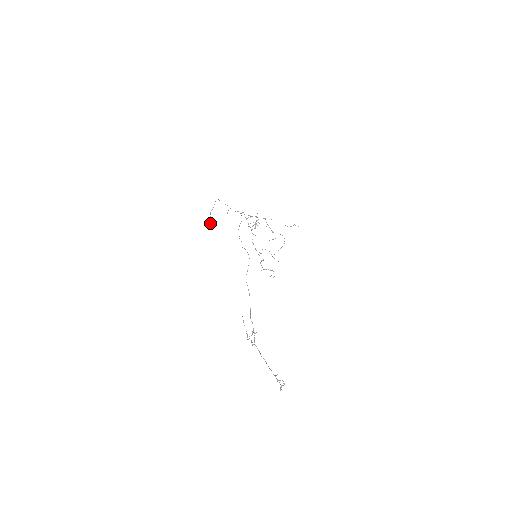
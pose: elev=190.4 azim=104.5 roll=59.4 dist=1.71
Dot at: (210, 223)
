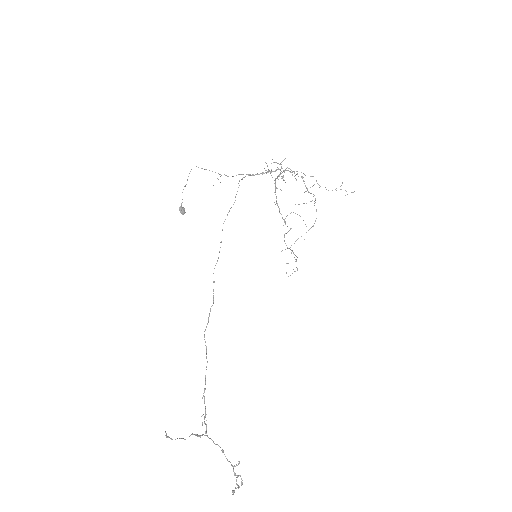
Dot at: (181, 209)
